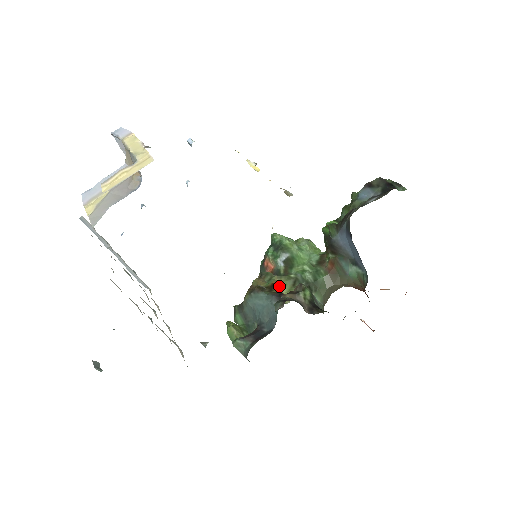
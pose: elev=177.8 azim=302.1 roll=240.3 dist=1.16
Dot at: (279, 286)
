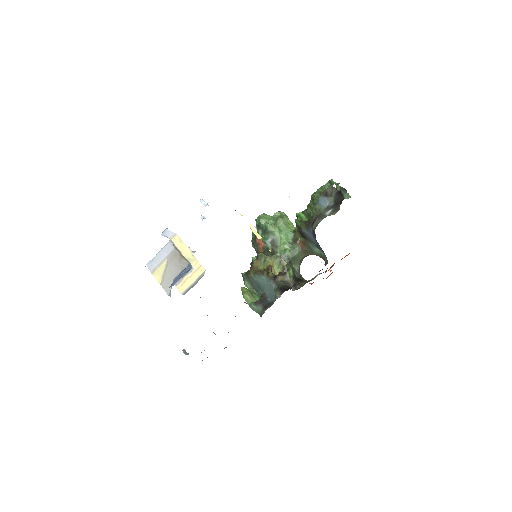
Dot at: (272, 267)
